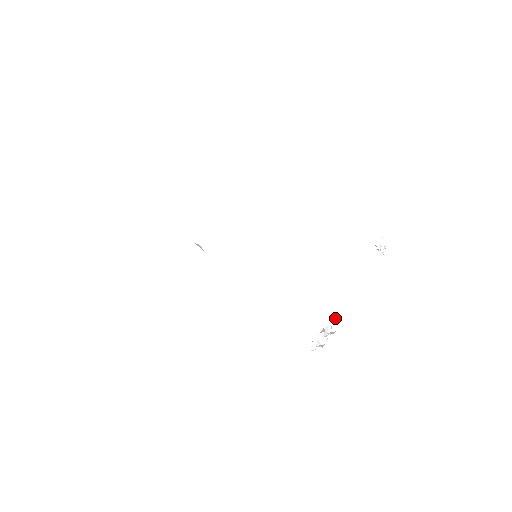
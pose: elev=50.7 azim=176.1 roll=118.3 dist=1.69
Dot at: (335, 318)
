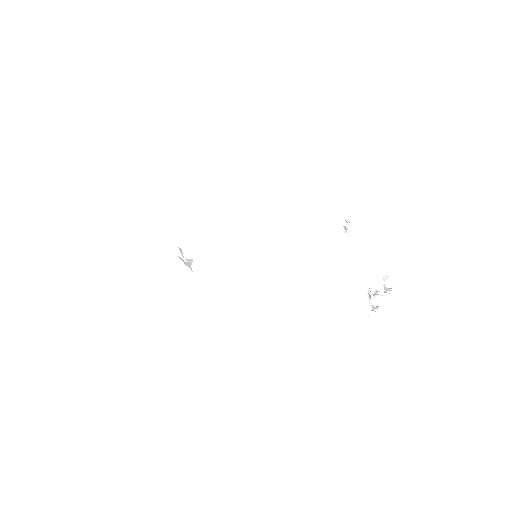
Dot at: occluded
